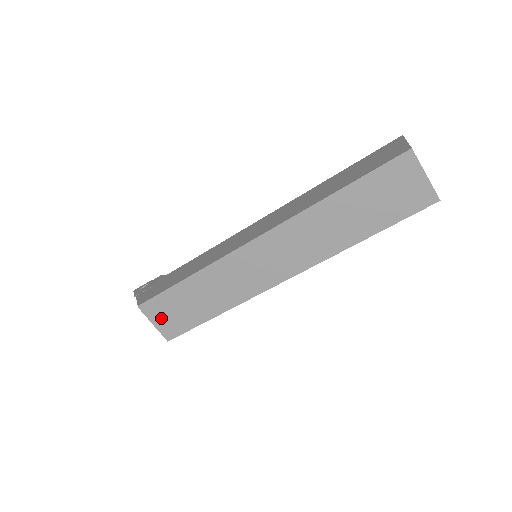
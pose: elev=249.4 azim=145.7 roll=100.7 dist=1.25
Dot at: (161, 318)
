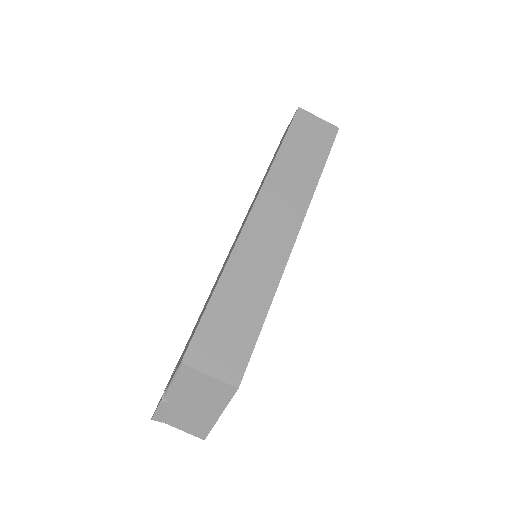
Dot at: (214, 359)
